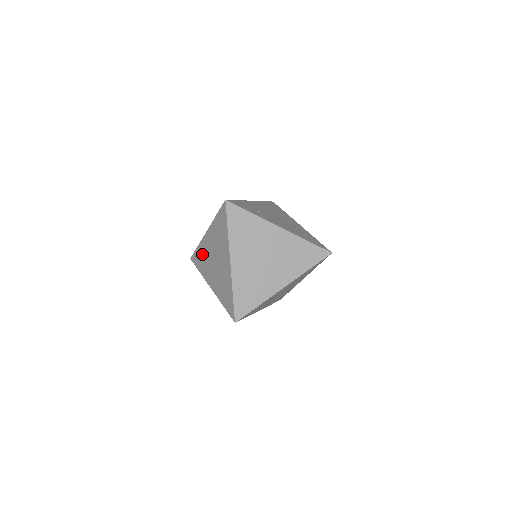
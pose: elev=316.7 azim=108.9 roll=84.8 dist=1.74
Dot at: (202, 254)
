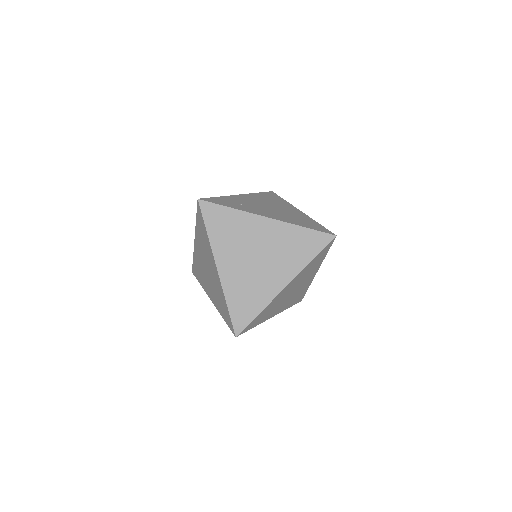
Dot at: (197, 265)
